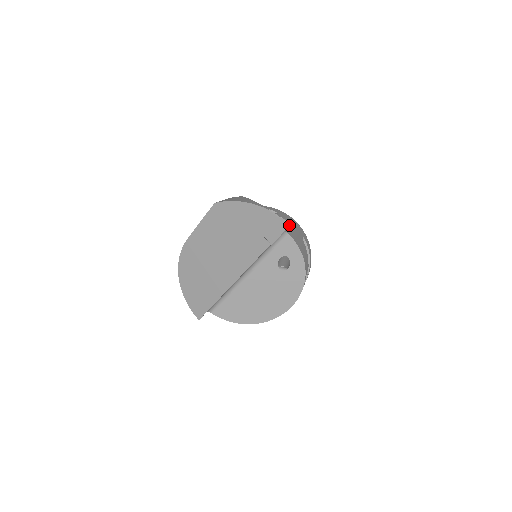
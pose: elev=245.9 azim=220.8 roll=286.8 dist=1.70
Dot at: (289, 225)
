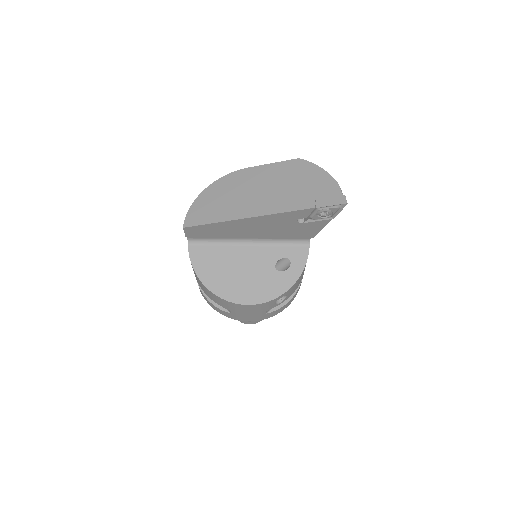
Dot at: (346, 203)
